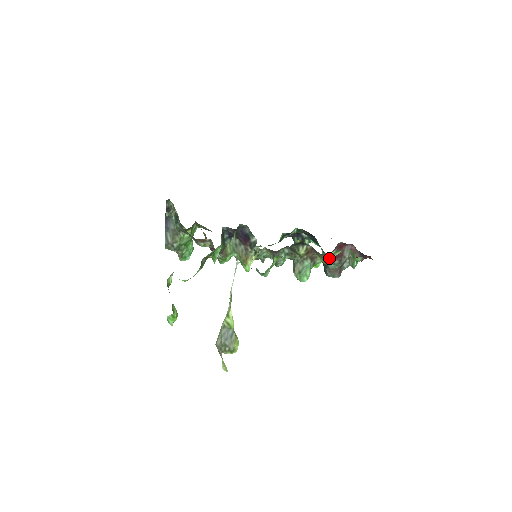
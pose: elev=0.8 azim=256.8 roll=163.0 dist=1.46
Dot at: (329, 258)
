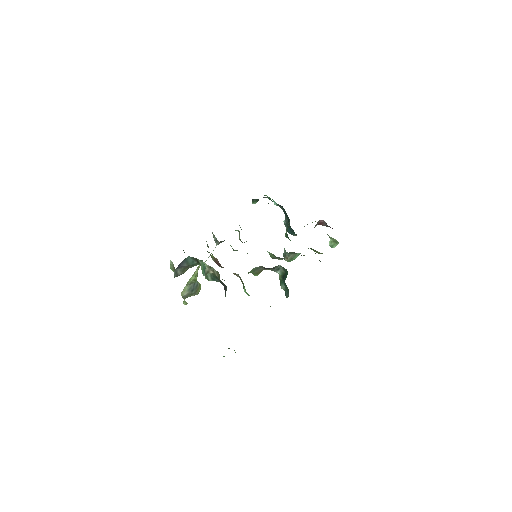
Dot at: occluded
